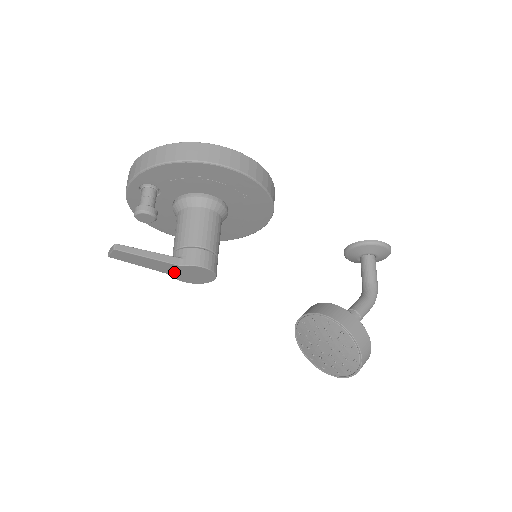
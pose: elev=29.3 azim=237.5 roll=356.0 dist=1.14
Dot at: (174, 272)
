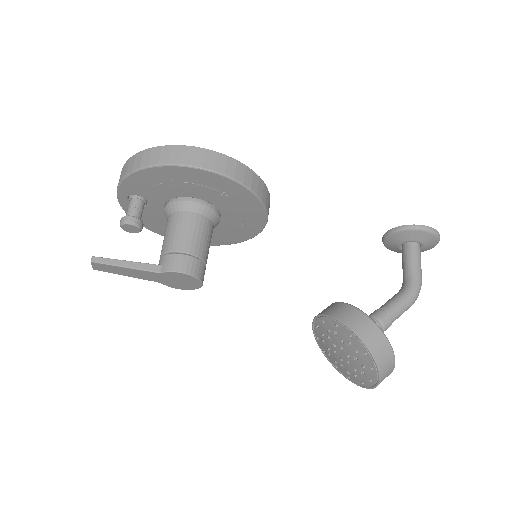
Dot at: (160, 280)
